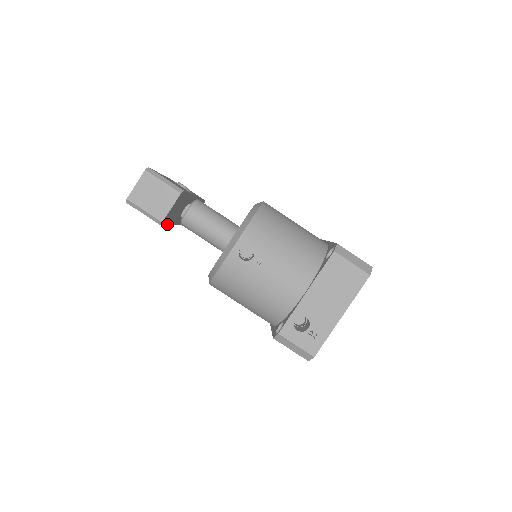
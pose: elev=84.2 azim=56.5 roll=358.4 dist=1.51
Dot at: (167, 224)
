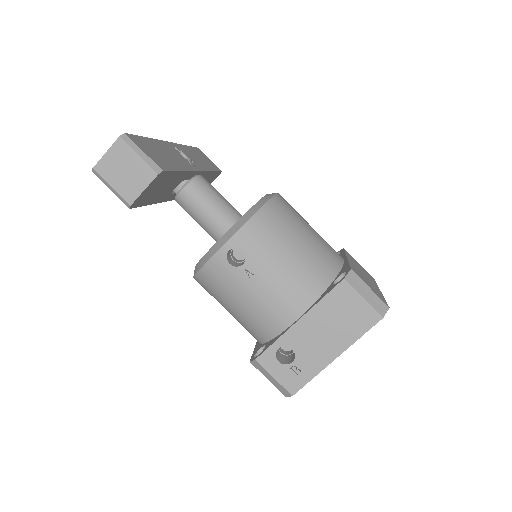
Dot at: (145, 204)
